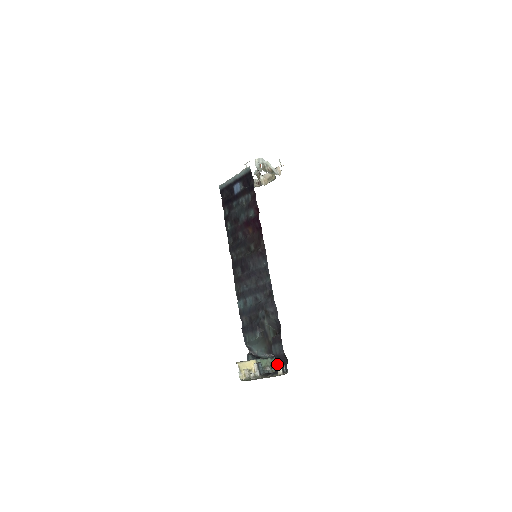
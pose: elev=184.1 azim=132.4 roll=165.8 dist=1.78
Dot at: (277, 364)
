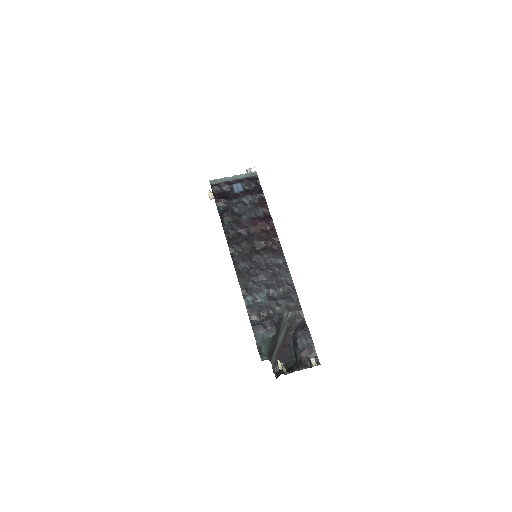
Dot at: (301, 359)
